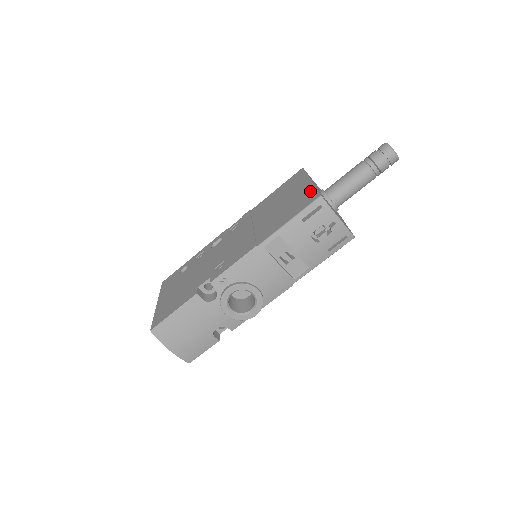
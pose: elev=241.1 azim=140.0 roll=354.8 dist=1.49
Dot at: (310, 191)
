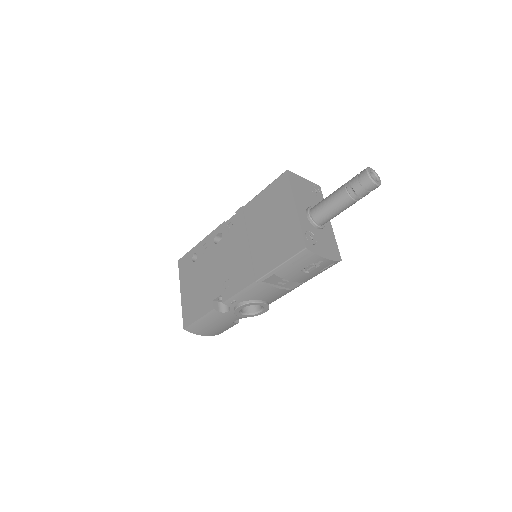
Dot at: (296, 230)
